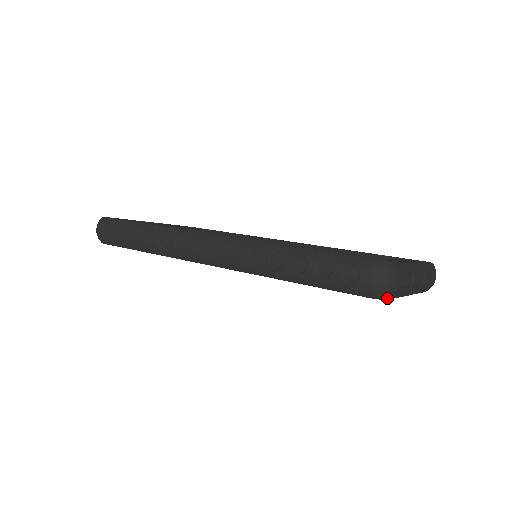
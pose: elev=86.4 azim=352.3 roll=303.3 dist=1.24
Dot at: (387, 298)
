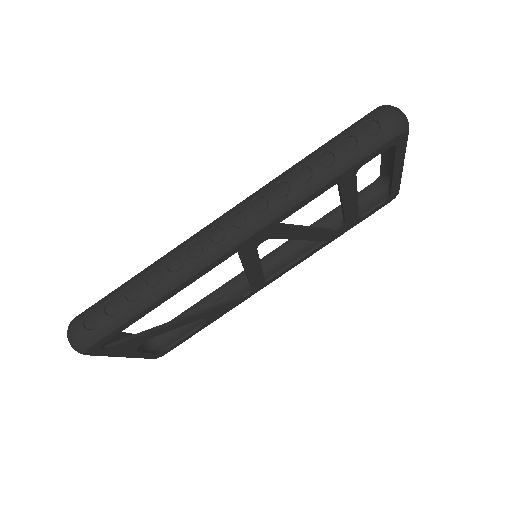
Dot at: (408, 130)
